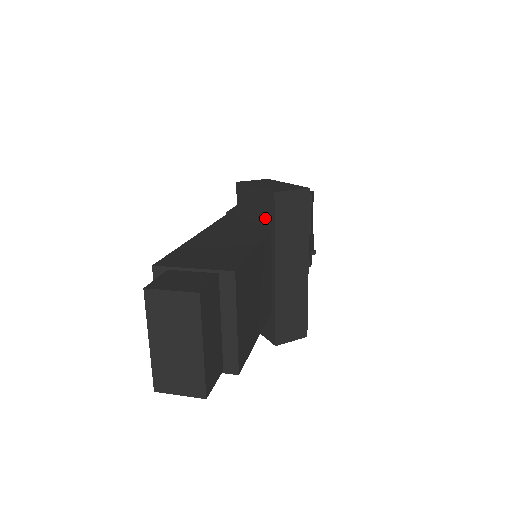
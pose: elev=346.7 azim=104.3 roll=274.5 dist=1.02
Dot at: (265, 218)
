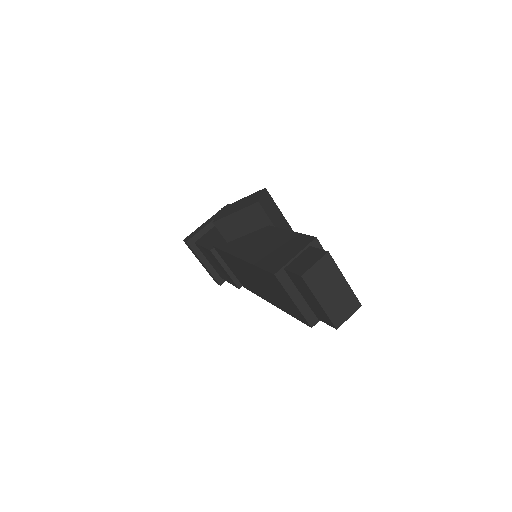
Dot at: (259, 223)
